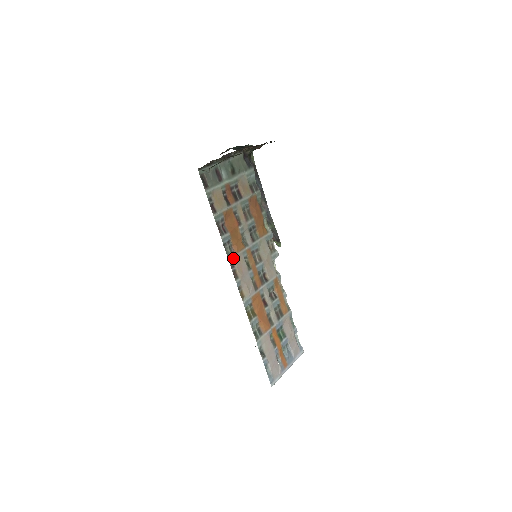
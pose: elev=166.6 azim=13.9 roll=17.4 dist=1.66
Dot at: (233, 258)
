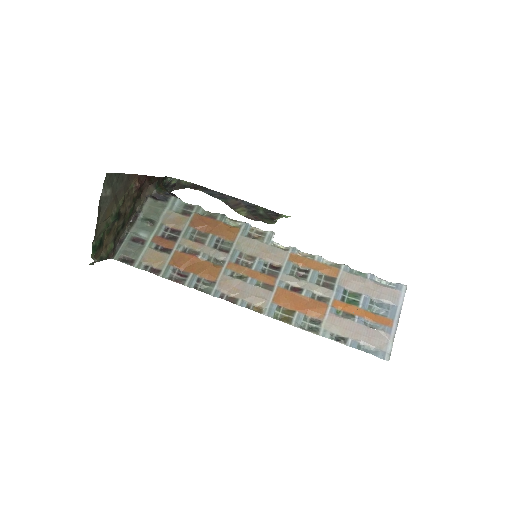
Dot at: (215, 289)
